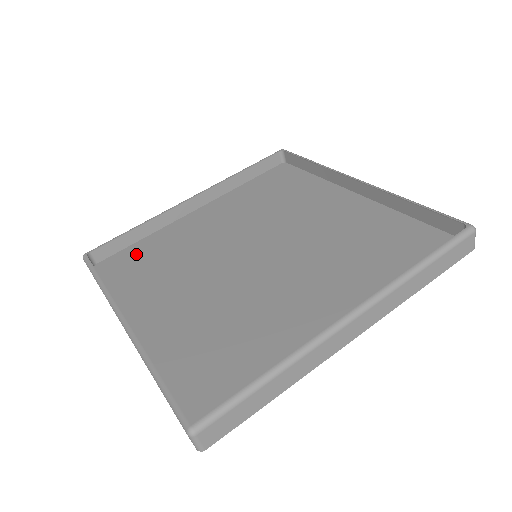
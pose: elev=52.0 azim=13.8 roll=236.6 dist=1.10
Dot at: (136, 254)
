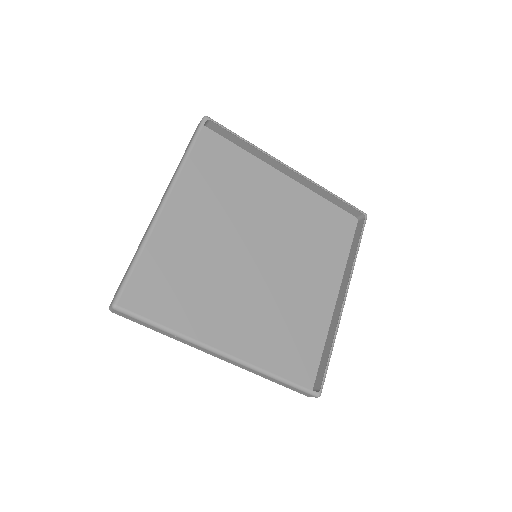
Dot at: (226, 155)
